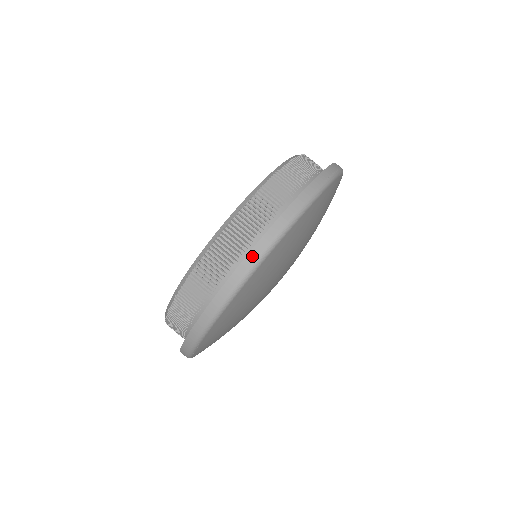
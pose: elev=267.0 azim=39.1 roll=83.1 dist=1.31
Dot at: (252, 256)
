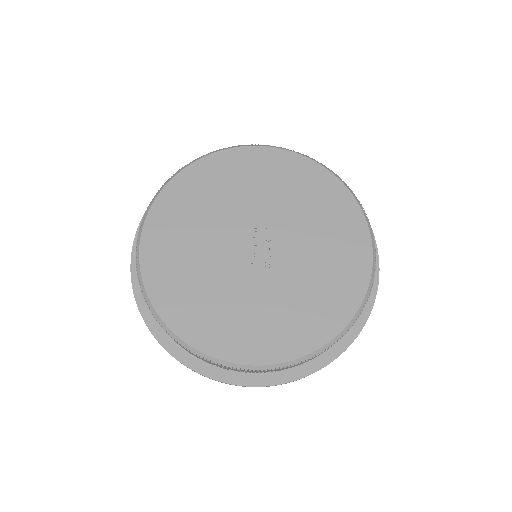
Dot at: occluded
